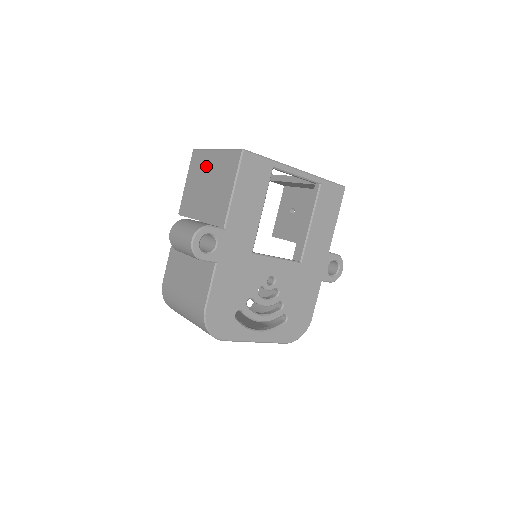
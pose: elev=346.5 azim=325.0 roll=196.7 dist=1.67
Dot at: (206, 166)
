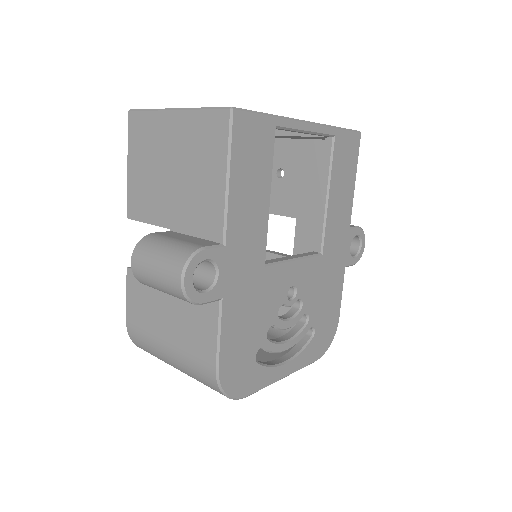
Dot at: (161, 139)
